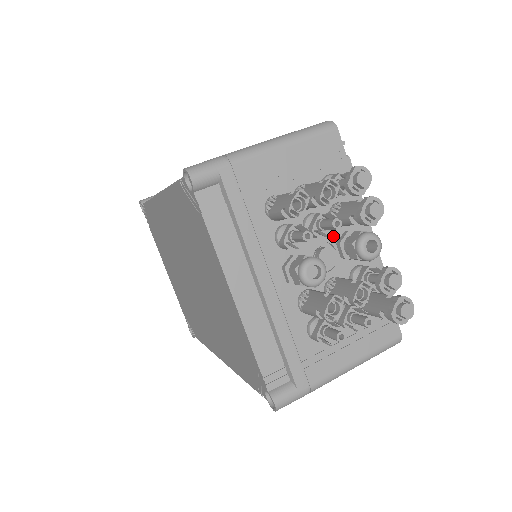
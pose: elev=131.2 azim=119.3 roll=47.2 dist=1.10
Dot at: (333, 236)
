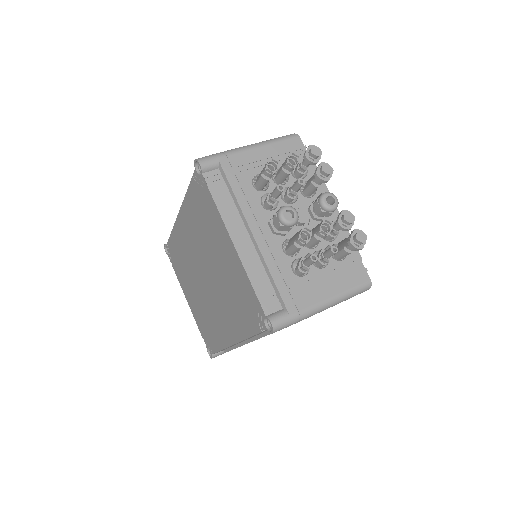
Dot at: (304, 204)
